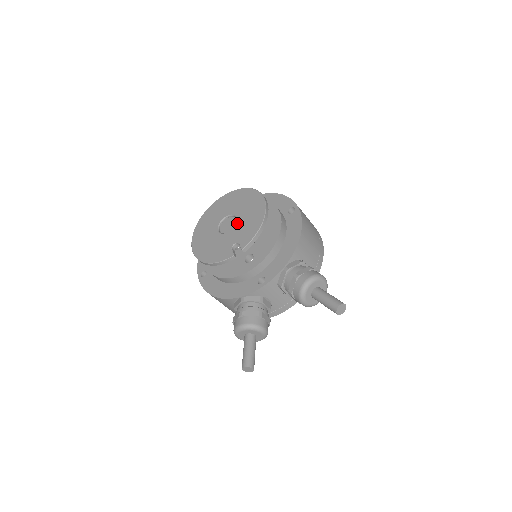
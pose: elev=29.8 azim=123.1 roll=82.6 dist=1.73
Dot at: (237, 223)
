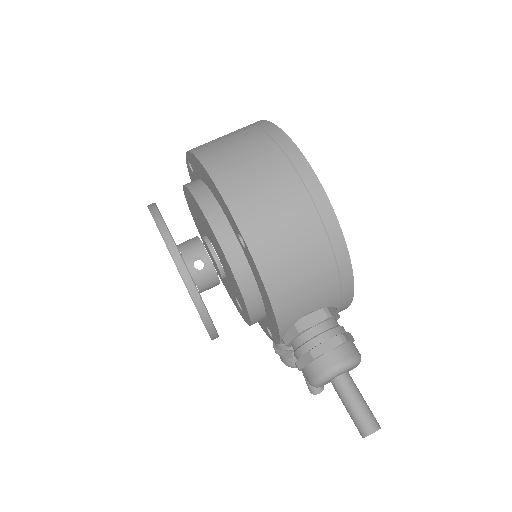
Dot at: occluded
